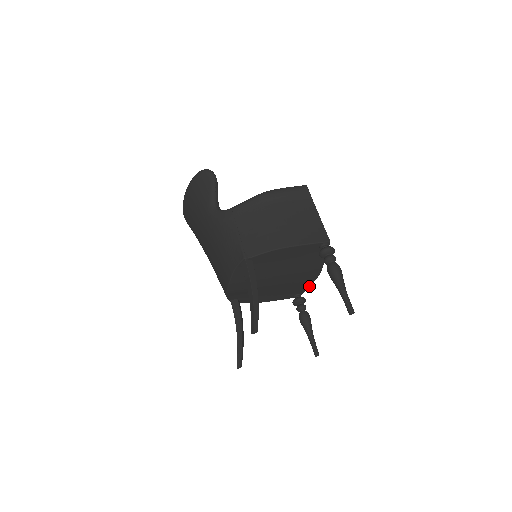
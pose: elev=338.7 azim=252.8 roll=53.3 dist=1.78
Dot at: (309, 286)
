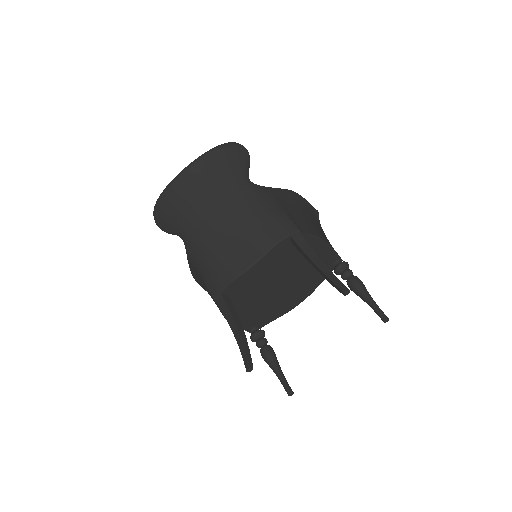
Dot at: occluded
